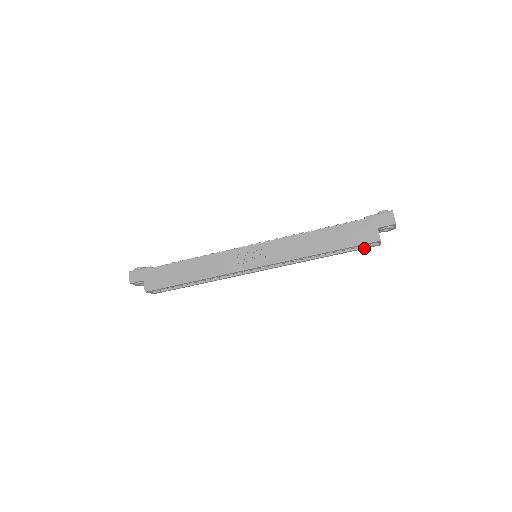
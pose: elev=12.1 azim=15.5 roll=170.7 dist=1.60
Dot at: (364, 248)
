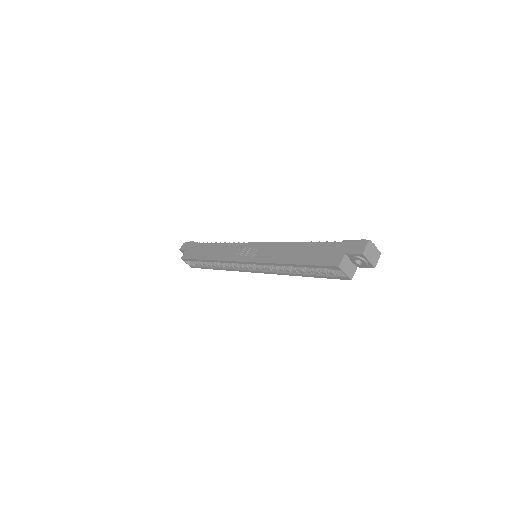
Dot at: (335, 278)
